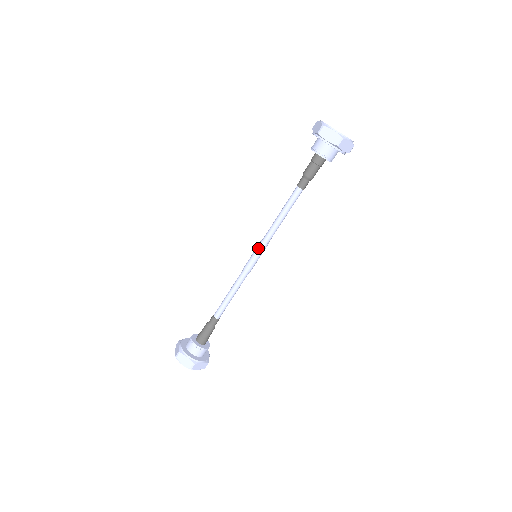
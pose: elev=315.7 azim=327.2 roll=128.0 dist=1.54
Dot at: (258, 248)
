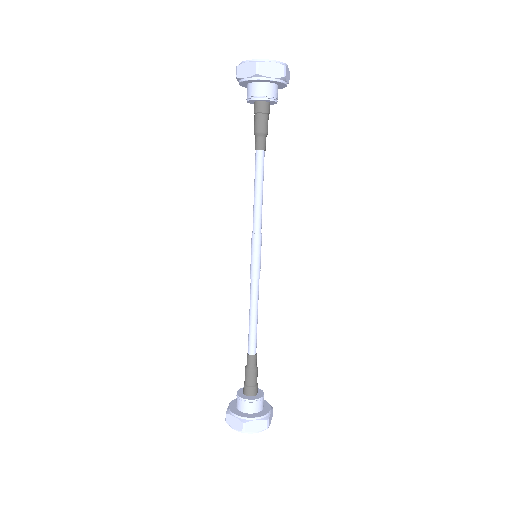
Dot at: (255, 245)
